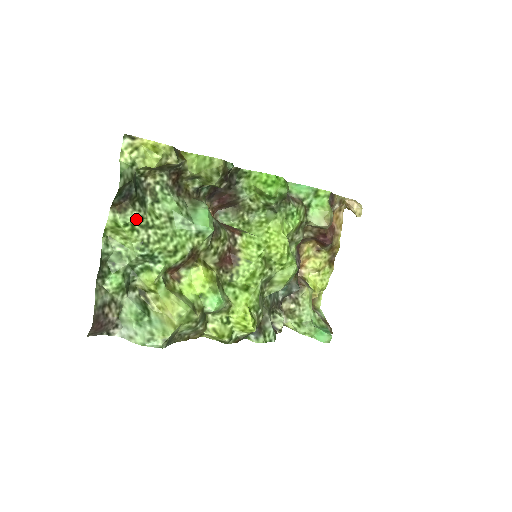
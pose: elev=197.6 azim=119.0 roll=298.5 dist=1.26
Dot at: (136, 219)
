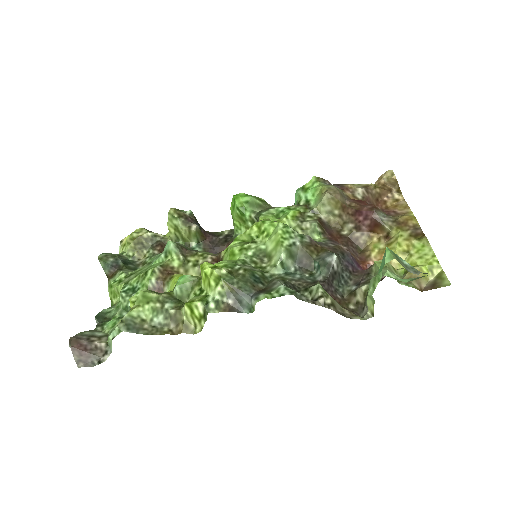
Dot at: (122, 275)
